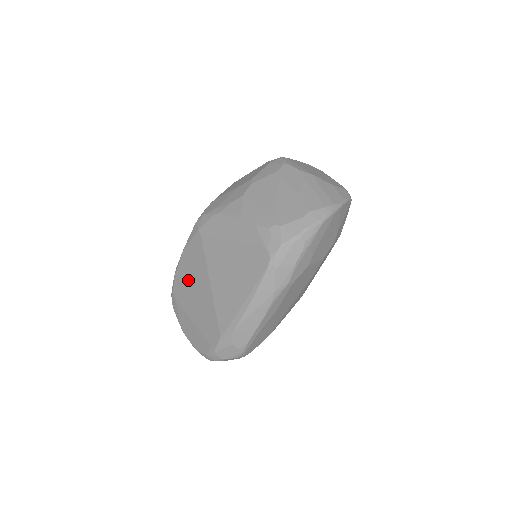
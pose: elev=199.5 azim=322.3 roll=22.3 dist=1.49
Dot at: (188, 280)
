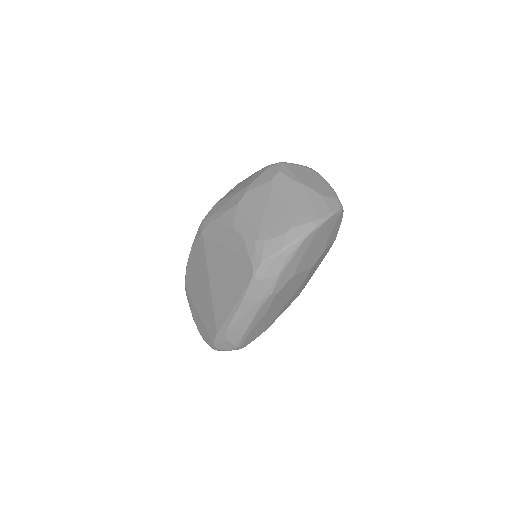
Dot at: (195, 276)
